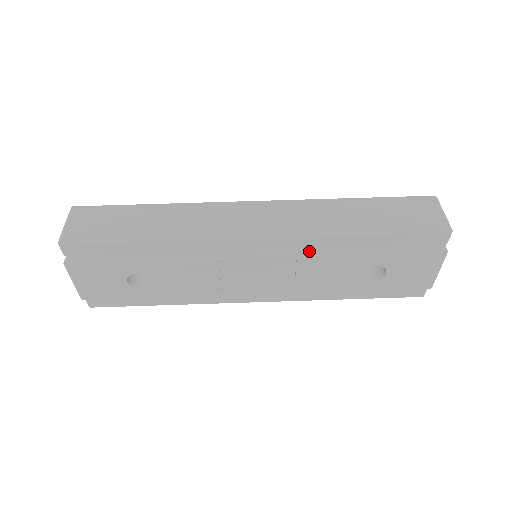
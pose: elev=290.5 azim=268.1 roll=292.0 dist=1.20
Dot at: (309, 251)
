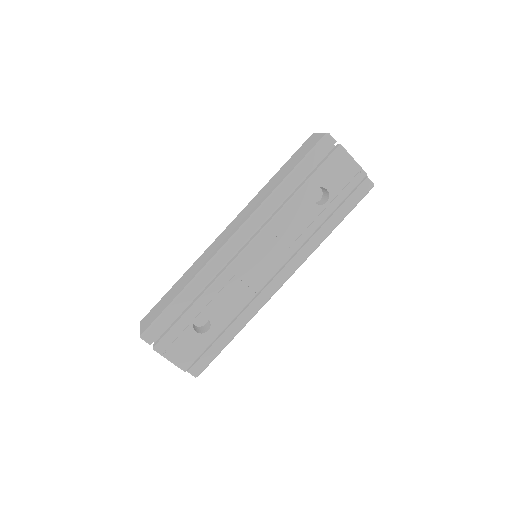
Dot at: (270, 218)
